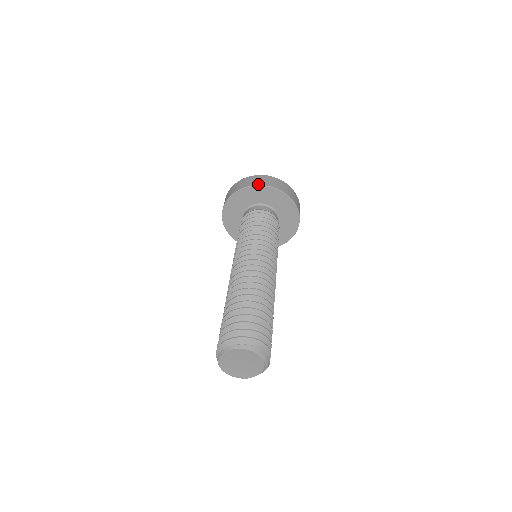
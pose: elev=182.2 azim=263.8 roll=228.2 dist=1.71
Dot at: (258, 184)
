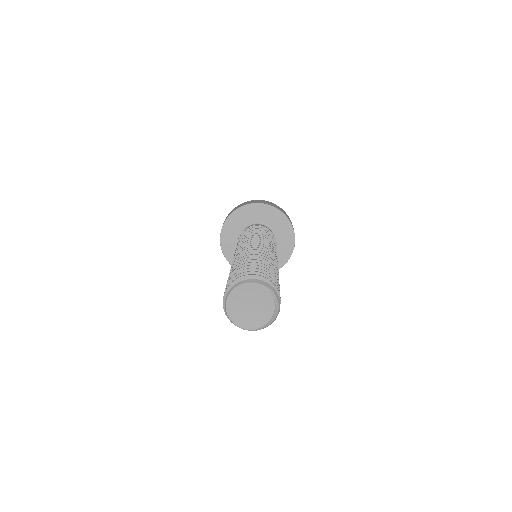
Dot at: (256, 202)
